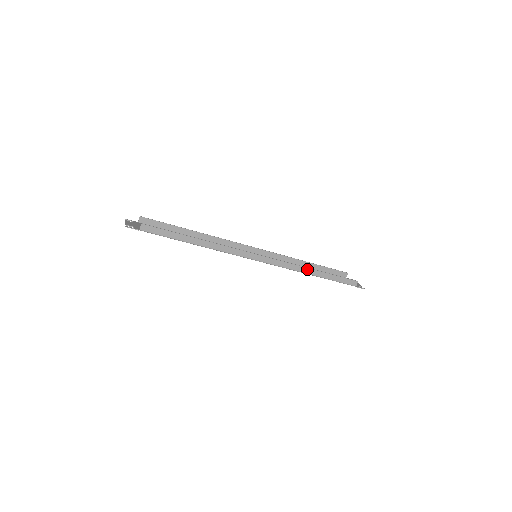
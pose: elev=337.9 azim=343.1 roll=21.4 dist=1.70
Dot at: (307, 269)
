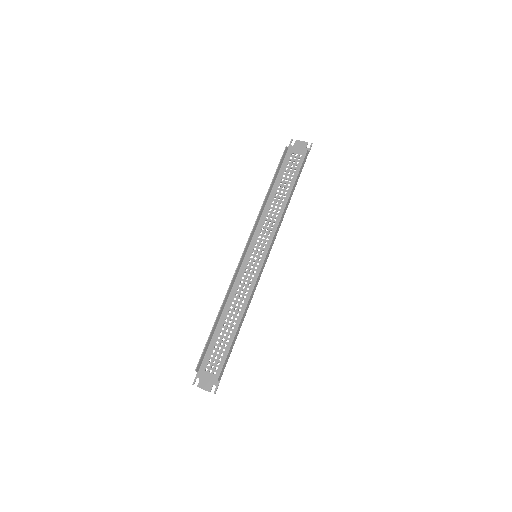
Dot at: (285, 207)
